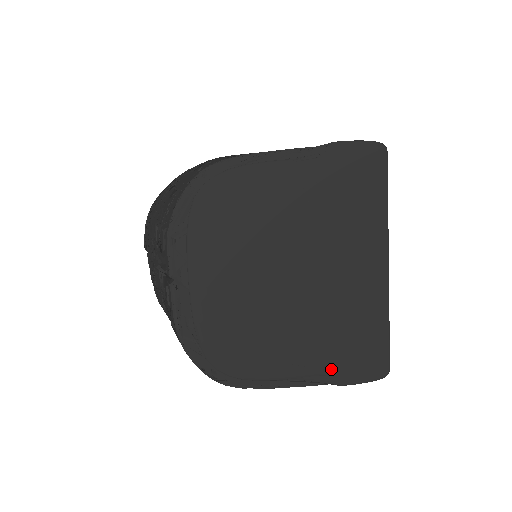
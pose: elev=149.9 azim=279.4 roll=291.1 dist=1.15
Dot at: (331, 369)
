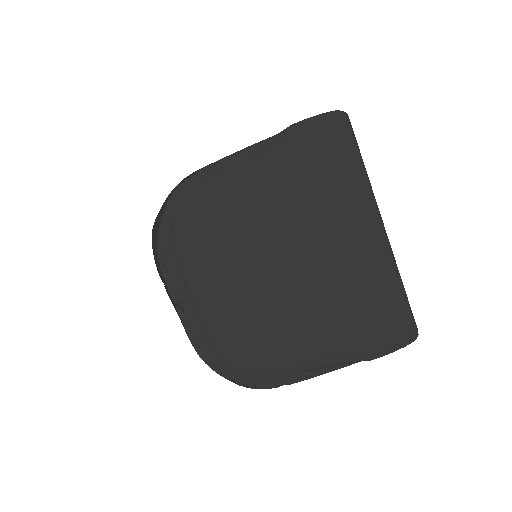
Dot at: (357, 346)
